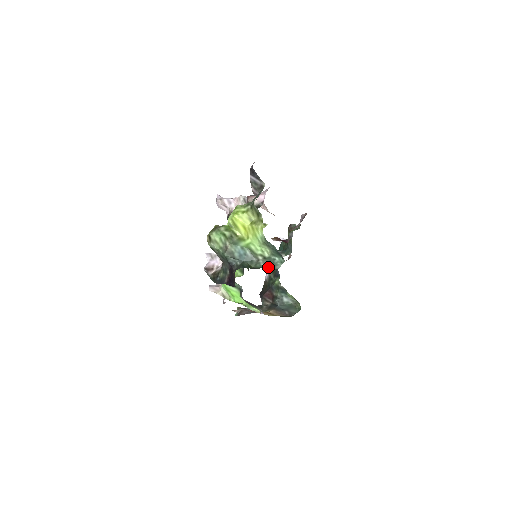
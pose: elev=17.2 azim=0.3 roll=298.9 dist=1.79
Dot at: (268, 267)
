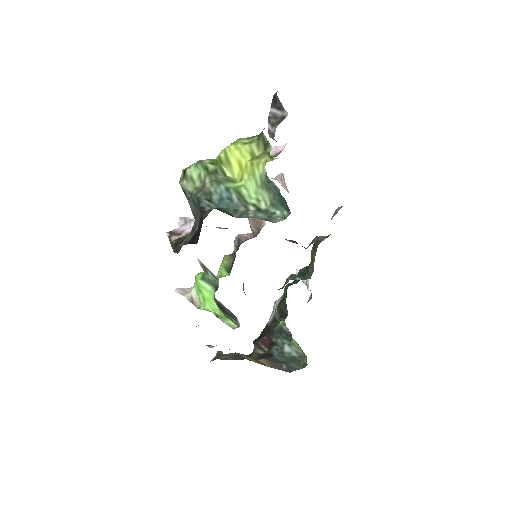
Dot at: (259, 217)
